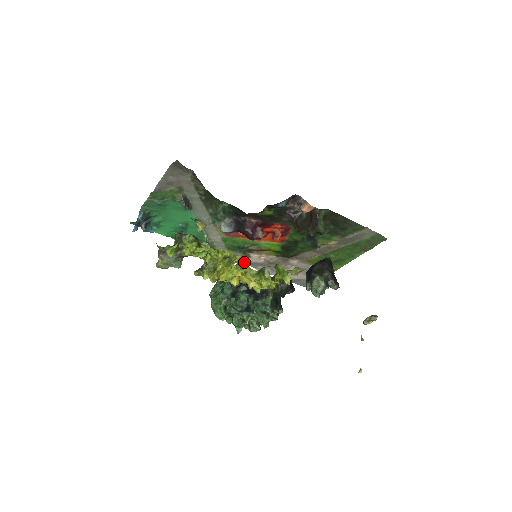
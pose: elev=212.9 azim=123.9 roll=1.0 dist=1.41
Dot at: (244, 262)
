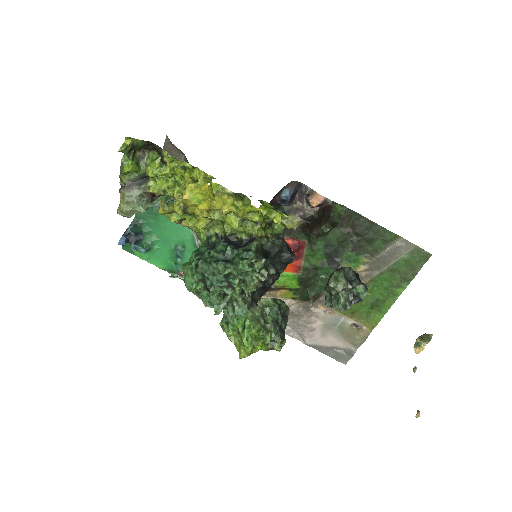
Dot at: occluded
